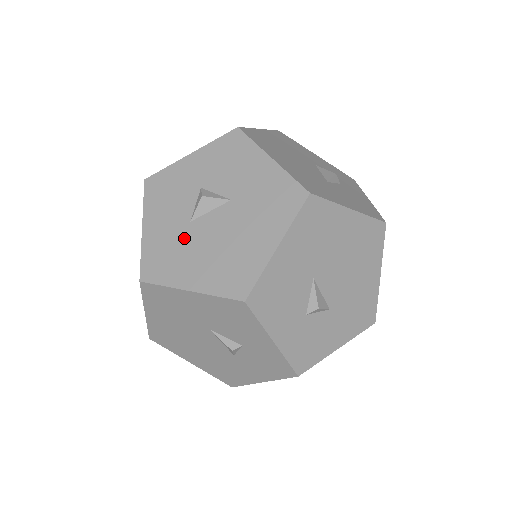
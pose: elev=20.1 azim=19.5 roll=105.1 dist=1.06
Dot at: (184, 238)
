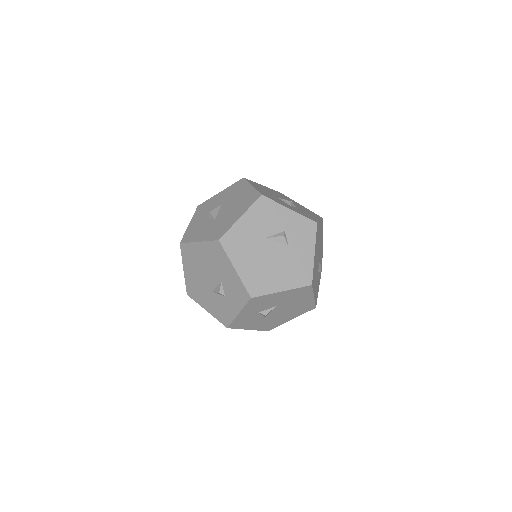
Dot at: (219, 222)
